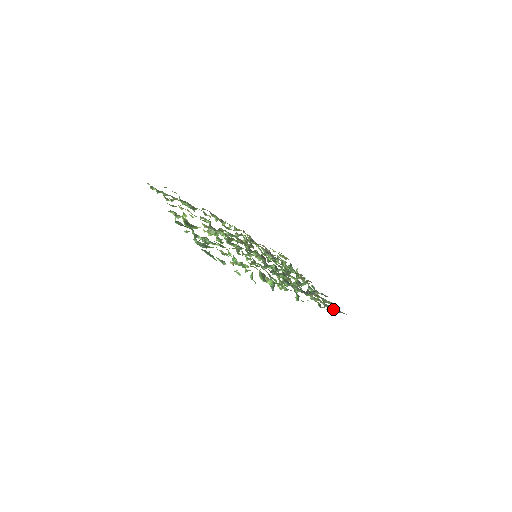
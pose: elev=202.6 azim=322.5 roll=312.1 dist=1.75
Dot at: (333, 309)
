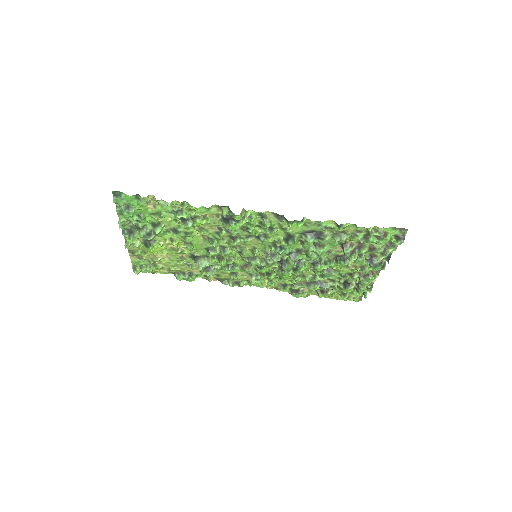
Dot at: (377, 232)
